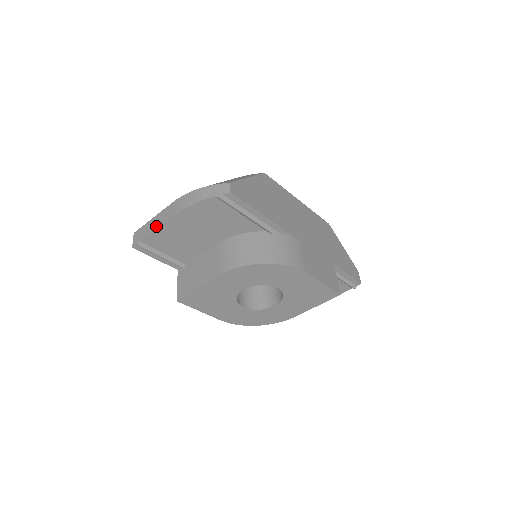
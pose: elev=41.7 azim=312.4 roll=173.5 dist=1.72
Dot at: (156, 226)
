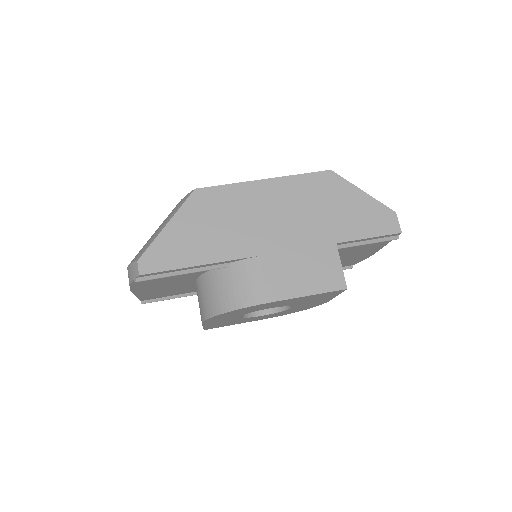
Dot at: occluded
